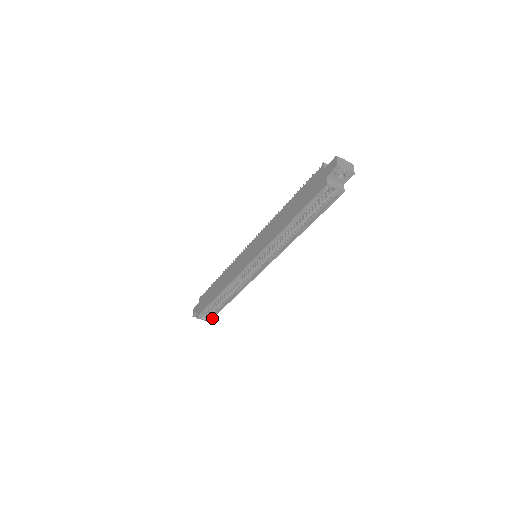
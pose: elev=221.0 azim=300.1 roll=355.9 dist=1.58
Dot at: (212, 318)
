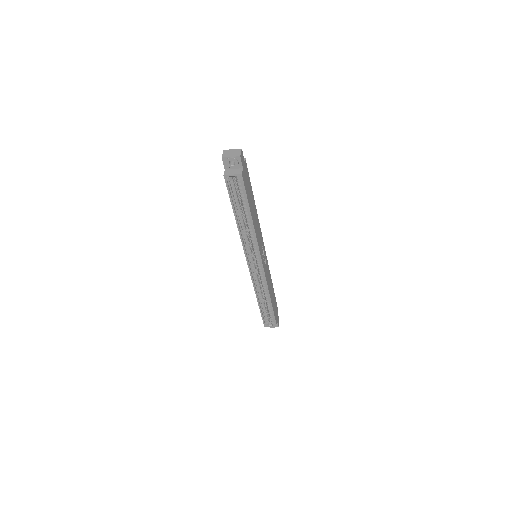
Dot at: (275, 323)
